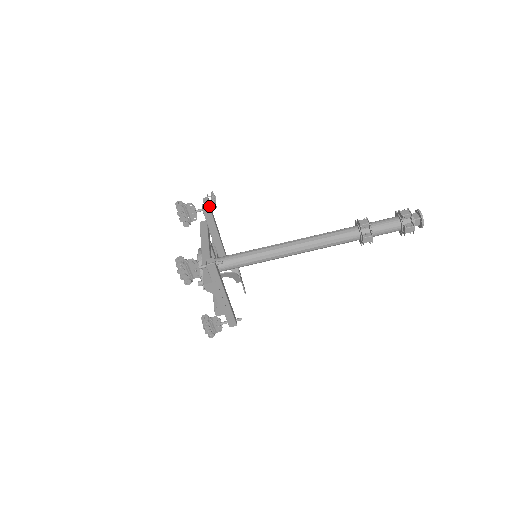
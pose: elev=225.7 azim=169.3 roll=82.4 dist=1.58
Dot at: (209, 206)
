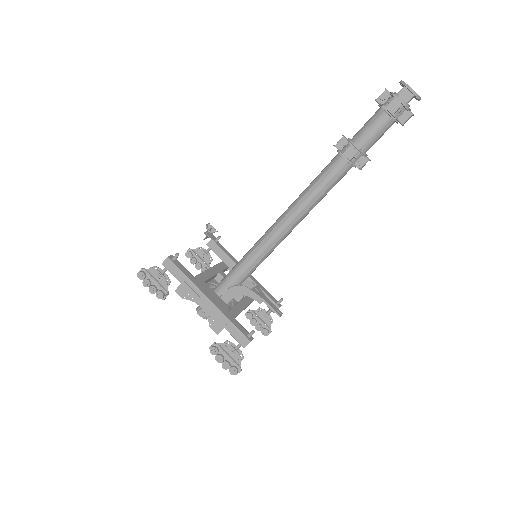
Dot at: occluded
